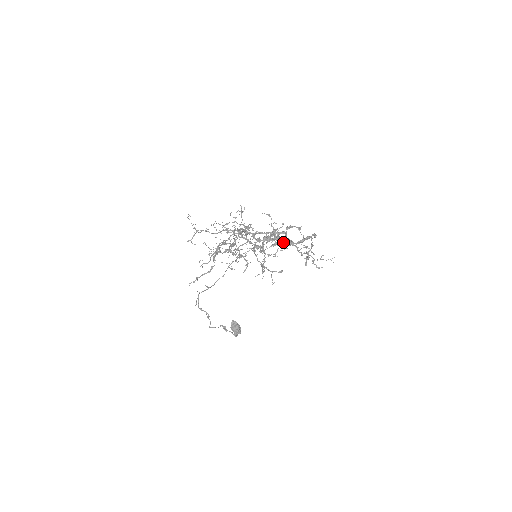
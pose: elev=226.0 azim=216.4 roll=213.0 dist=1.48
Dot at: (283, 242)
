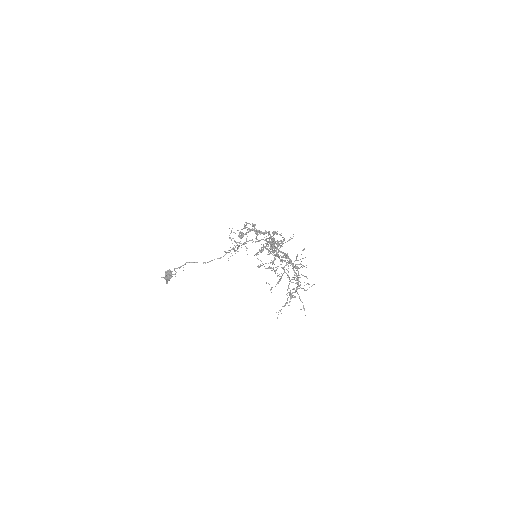
Dot at: (296, 268)
